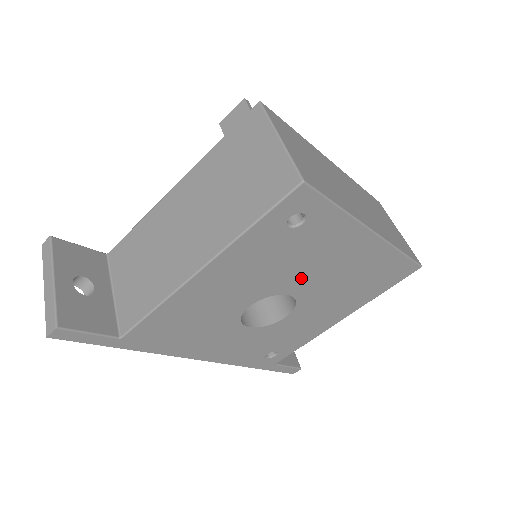
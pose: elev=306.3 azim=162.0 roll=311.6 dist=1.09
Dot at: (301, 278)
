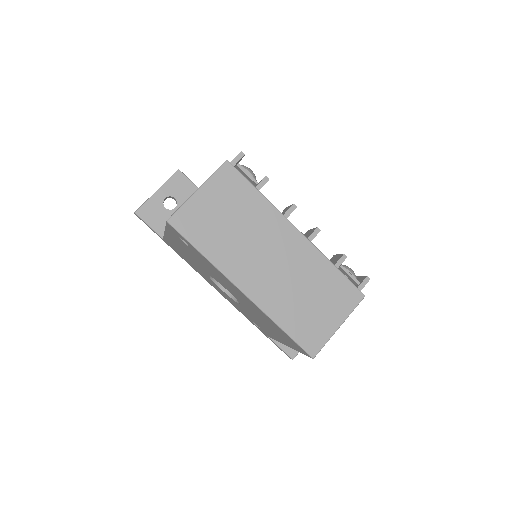
Dot at: (223, 283)
